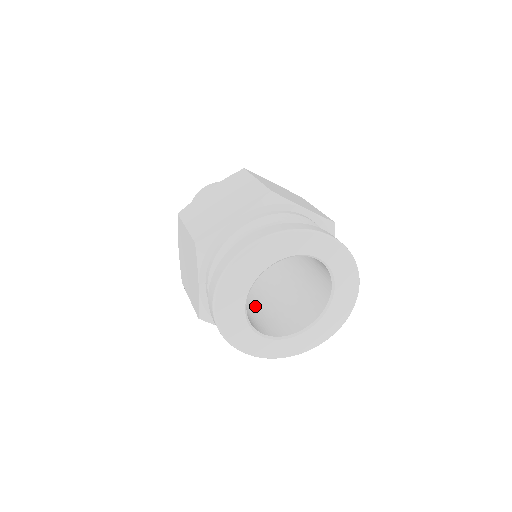
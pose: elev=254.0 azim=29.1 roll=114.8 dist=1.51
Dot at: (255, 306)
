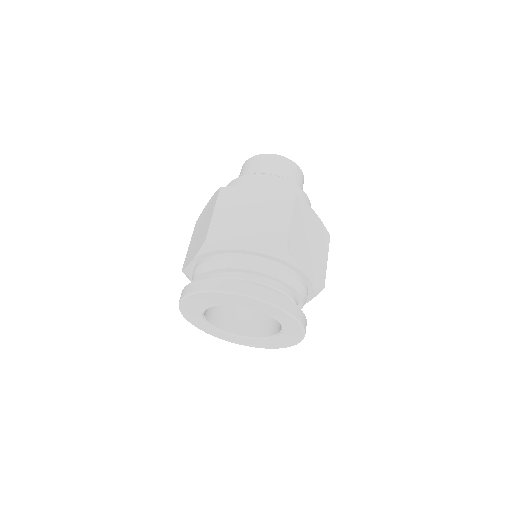
Dot at: occluded
